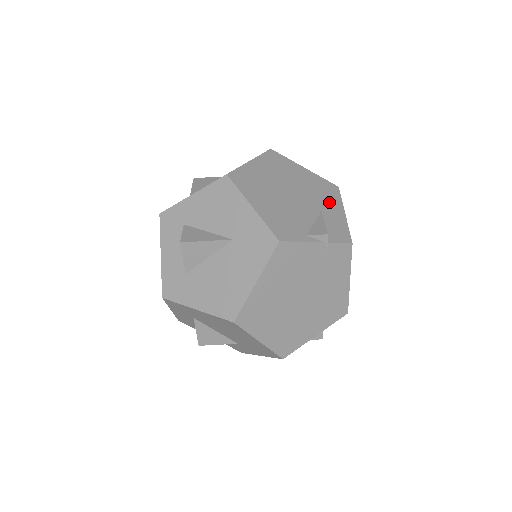
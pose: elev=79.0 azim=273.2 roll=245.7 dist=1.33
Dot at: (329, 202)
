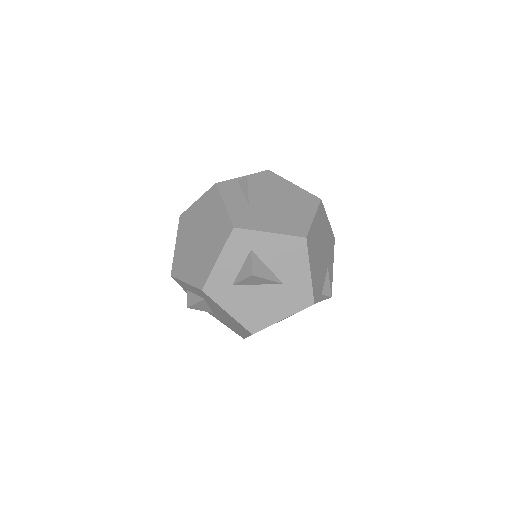
Dot at: (331, 256)
